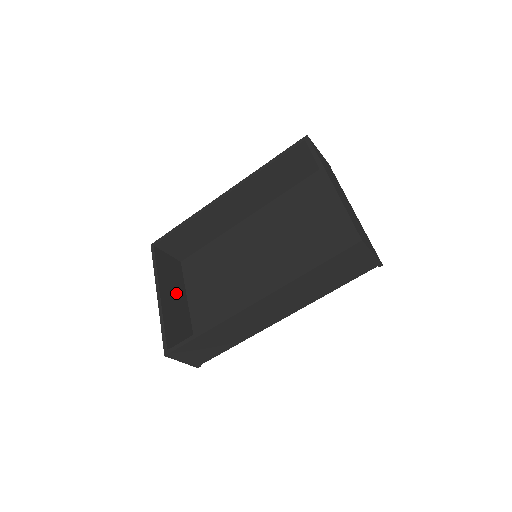
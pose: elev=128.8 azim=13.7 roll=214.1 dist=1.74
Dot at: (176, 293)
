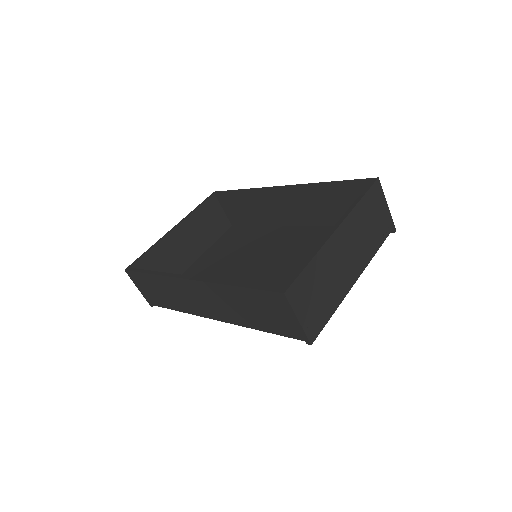
Dot at: (195, 241)
